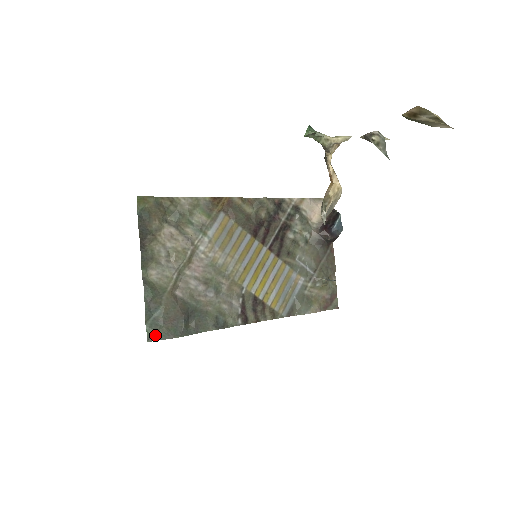
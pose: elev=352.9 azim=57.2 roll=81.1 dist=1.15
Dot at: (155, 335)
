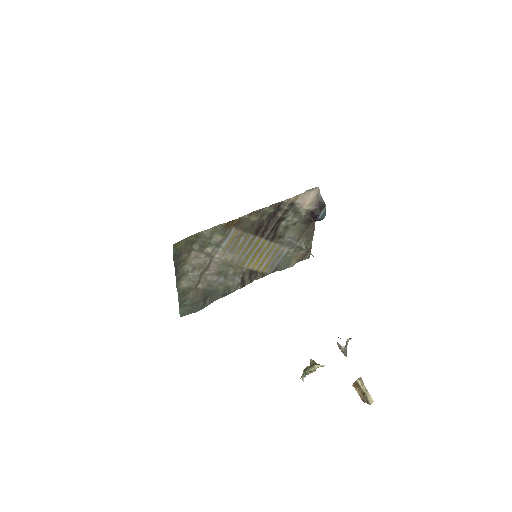
Dot at: (185, 313)
